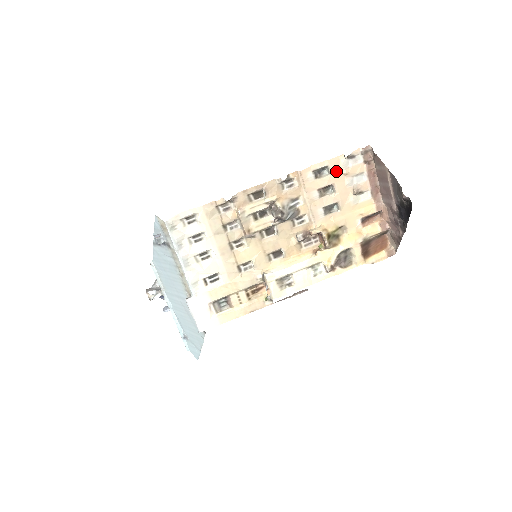
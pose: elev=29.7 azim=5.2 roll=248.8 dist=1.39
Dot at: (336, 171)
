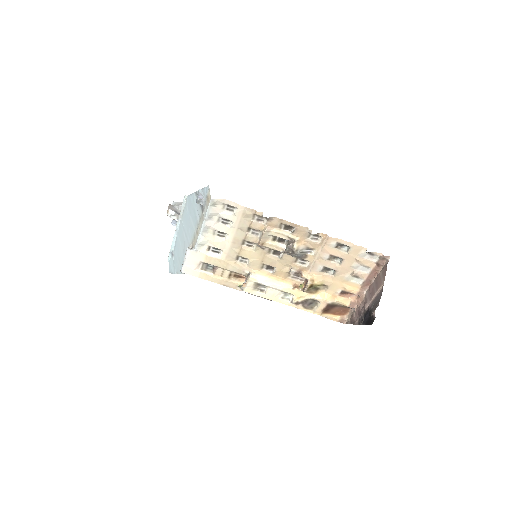
Dot at: (353, 254)
